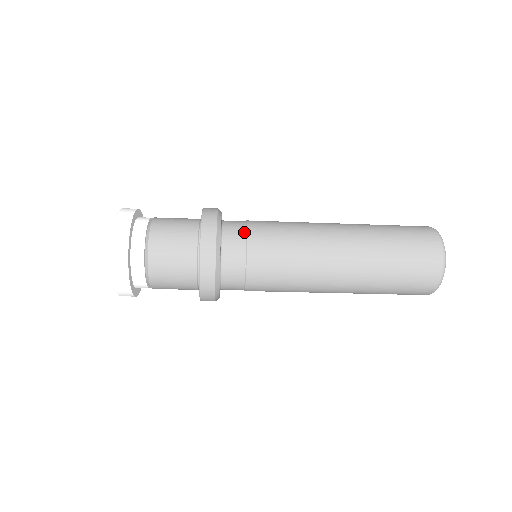
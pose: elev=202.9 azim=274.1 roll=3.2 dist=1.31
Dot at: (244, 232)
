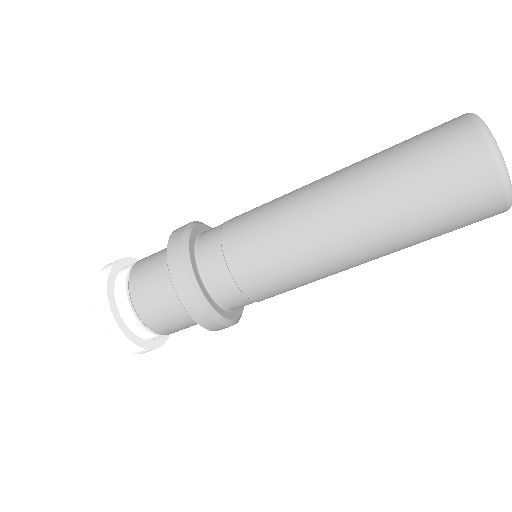
Dot at: (219, 247)
